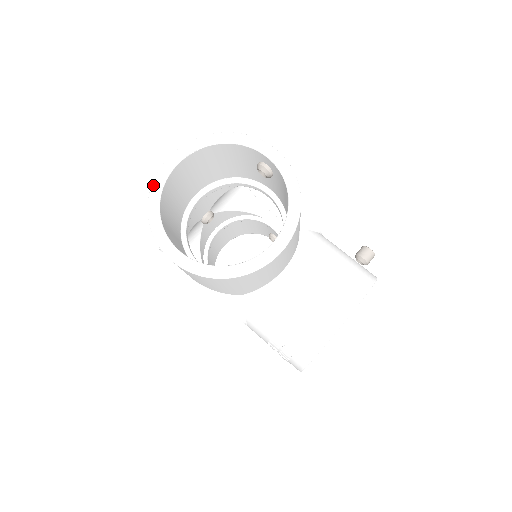
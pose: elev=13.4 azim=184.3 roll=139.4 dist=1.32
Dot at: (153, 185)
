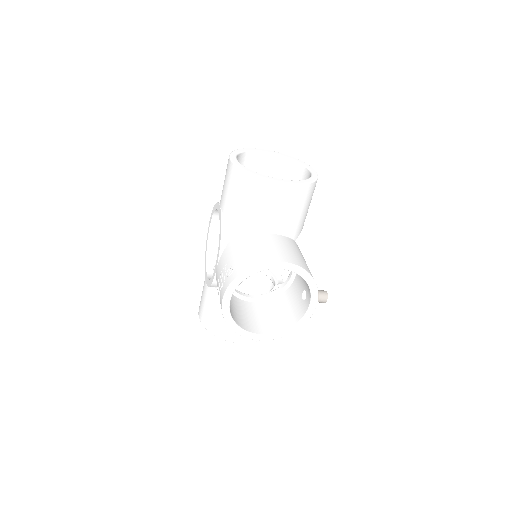
Dot at: (250, 148)
